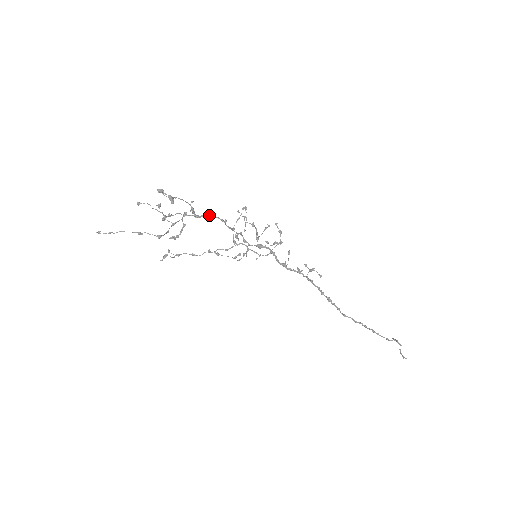
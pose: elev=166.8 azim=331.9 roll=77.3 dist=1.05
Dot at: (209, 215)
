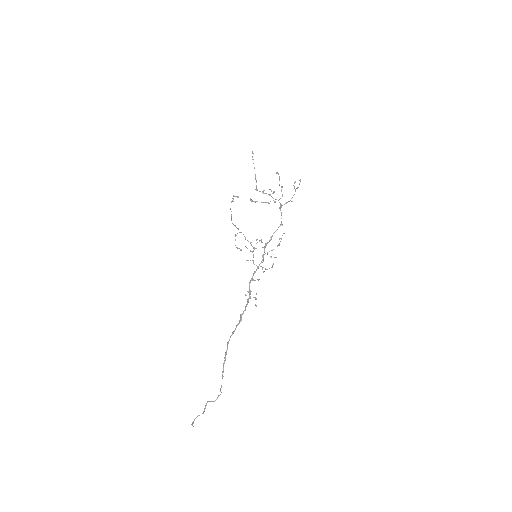
Dot at: occluded
